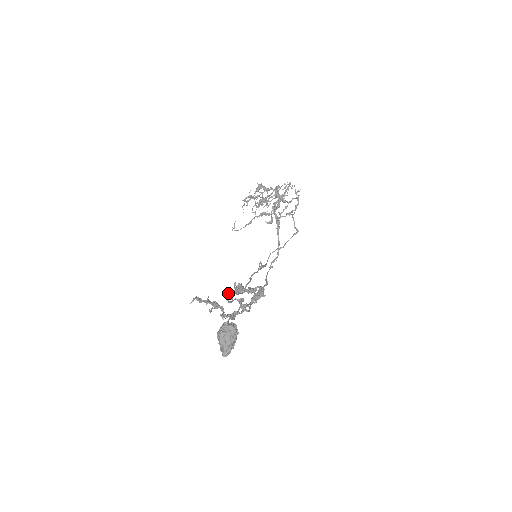
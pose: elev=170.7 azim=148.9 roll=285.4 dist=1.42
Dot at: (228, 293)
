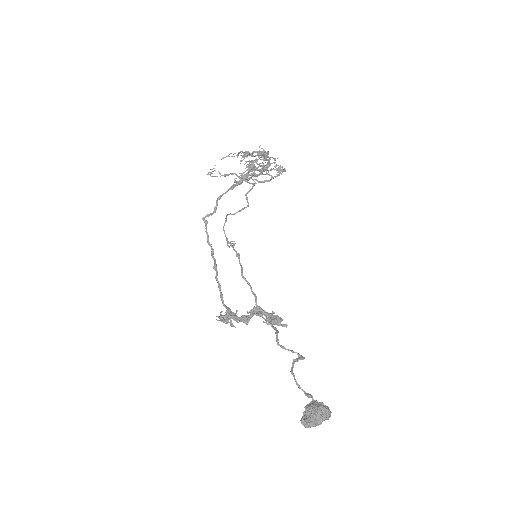
Dot at: (277, 332)
